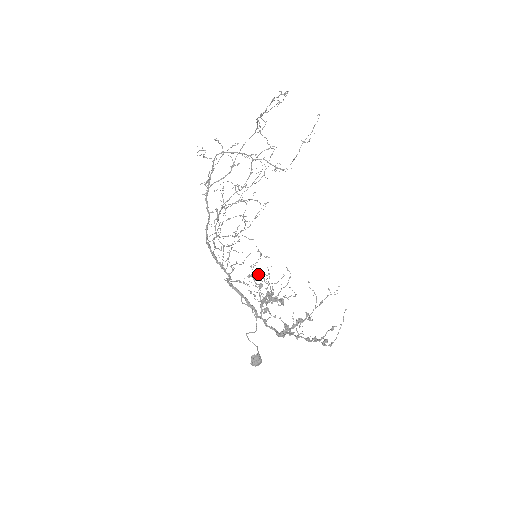
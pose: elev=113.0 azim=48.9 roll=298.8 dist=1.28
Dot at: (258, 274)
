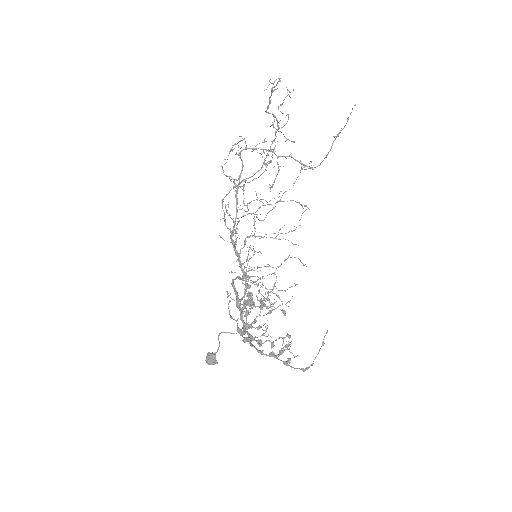
Dot at: occluded
